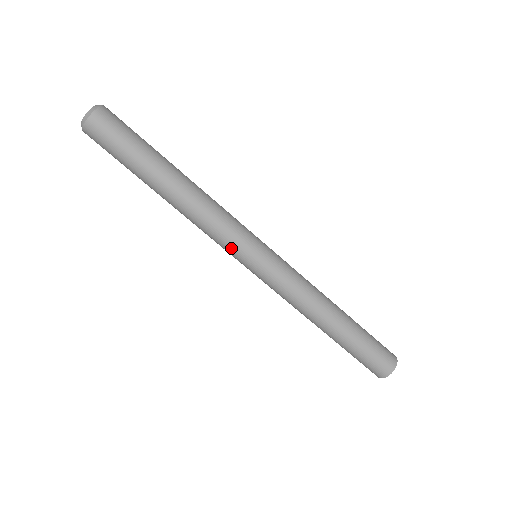
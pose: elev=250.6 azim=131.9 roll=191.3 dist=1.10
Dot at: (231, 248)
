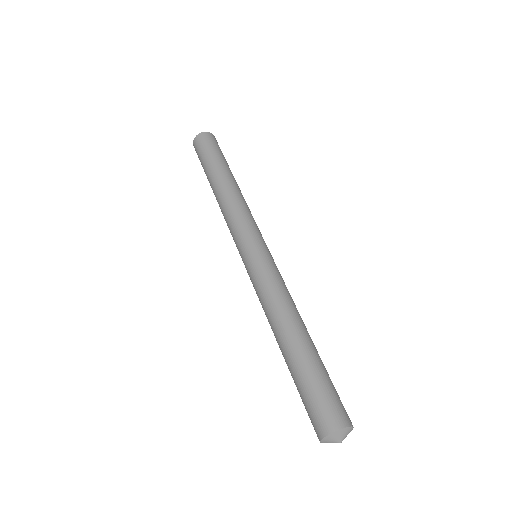
Dot at: (237, 235)
